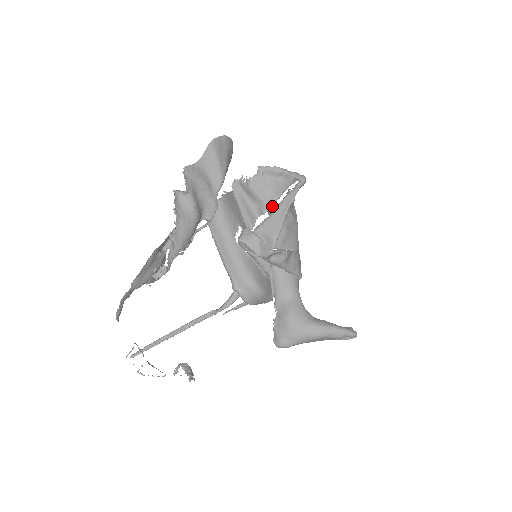
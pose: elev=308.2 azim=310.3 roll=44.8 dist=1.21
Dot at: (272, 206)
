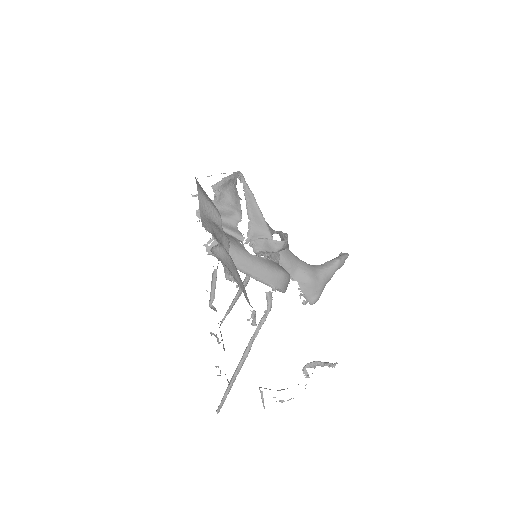
Dot at: (241, 210)
